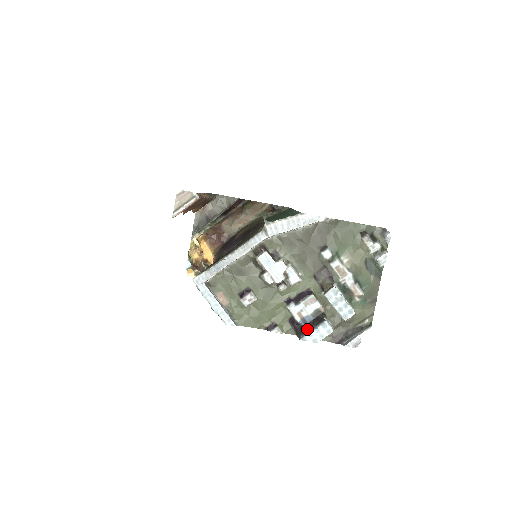
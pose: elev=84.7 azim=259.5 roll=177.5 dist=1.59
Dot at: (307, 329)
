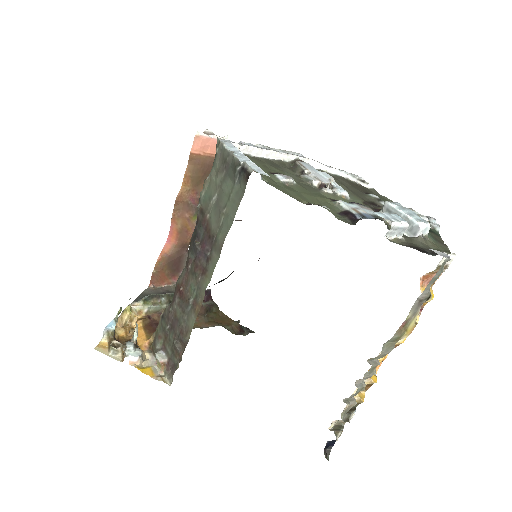
Dot at: occluded
